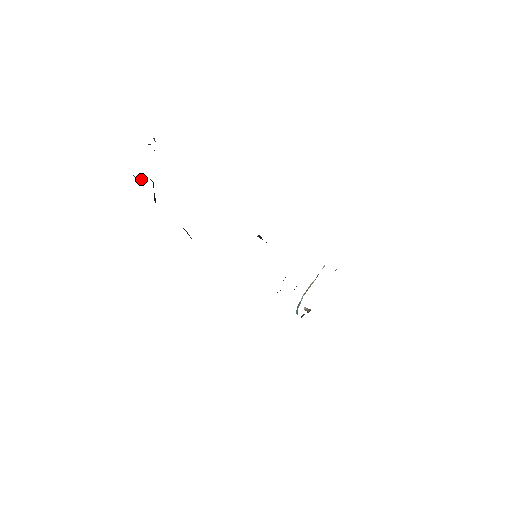
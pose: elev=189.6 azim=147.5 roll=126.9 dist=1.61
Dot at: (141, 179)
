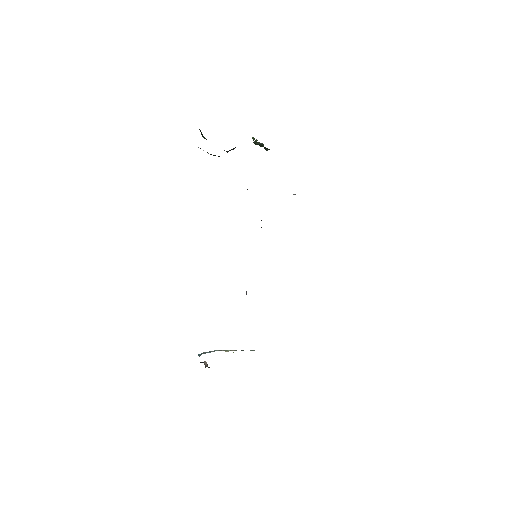
Dot at: occluded
